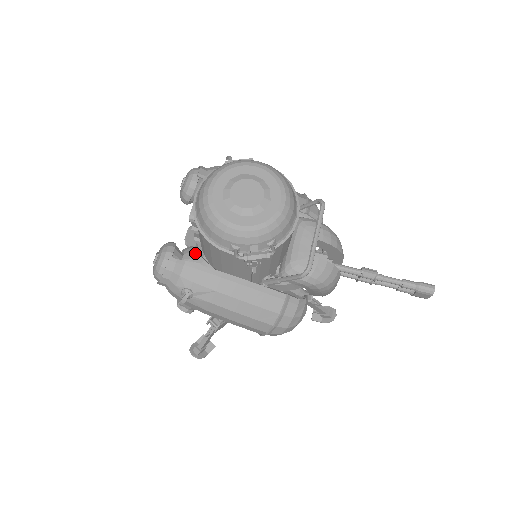
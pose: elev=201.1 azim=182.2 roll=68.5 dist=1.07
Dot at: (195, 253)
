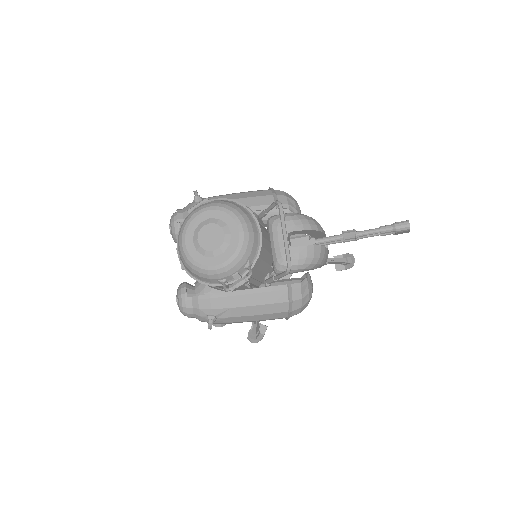
Dot at: (203, 285)
